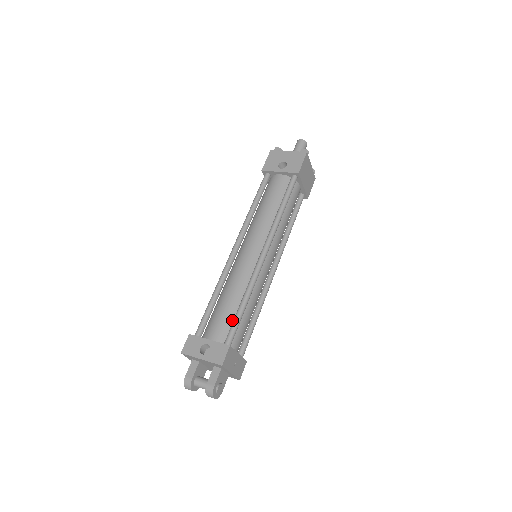
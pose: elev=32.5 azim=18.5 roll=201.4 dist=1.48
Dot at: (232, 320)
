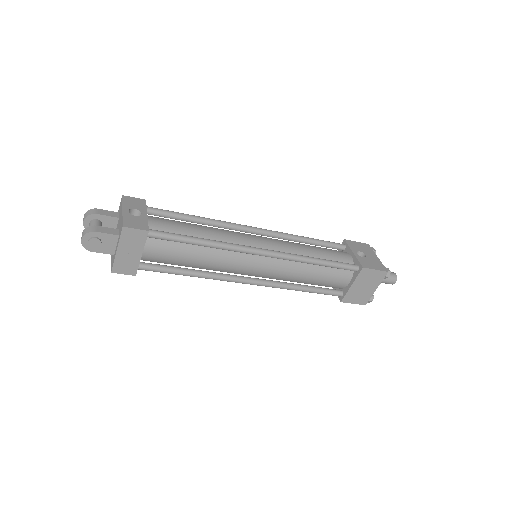
Dot at: occluded
